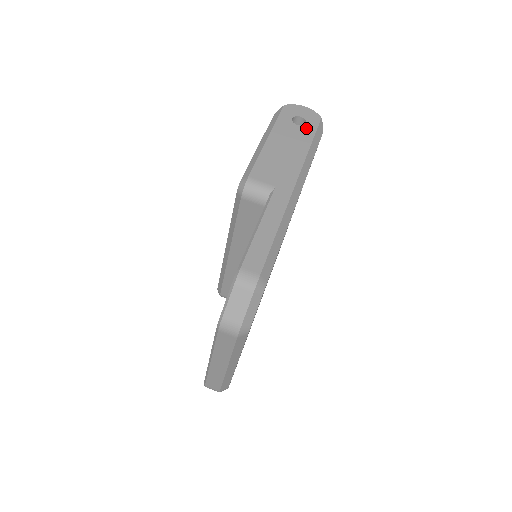
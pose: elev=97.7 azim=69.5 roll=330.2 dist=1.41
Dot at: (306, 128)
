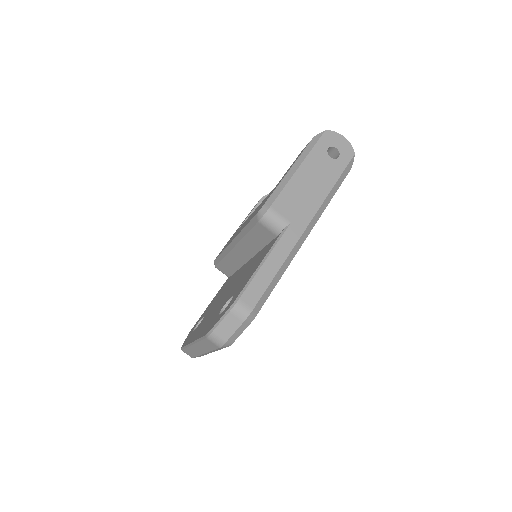
Dot at: (337, 163)
